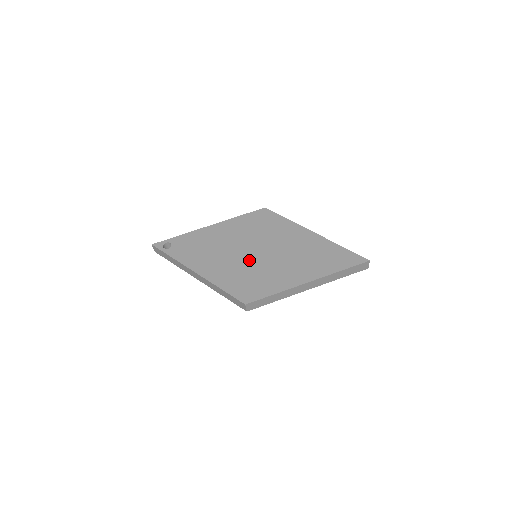
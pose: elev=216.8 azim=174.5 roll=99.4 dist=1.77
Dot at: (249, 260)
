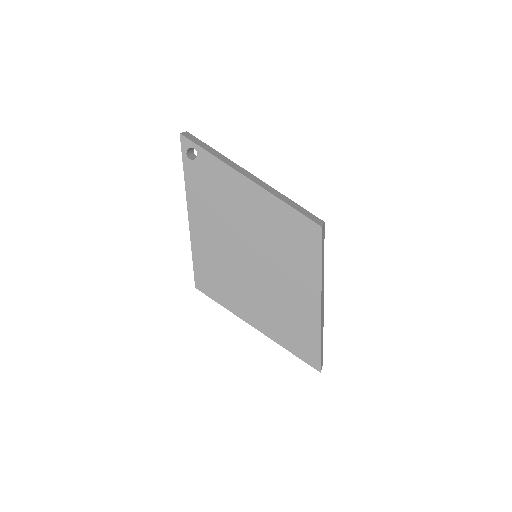
Dot at: (240, 259)
